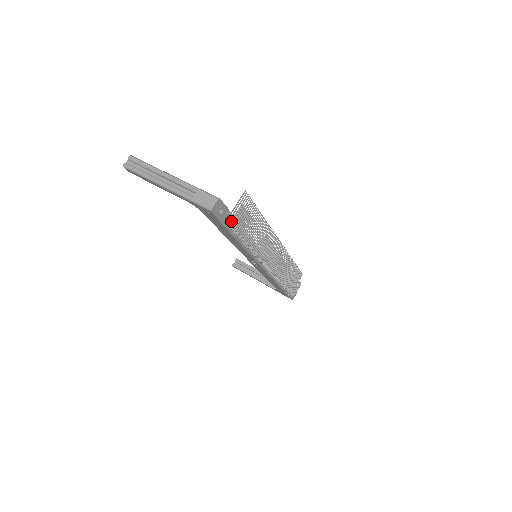
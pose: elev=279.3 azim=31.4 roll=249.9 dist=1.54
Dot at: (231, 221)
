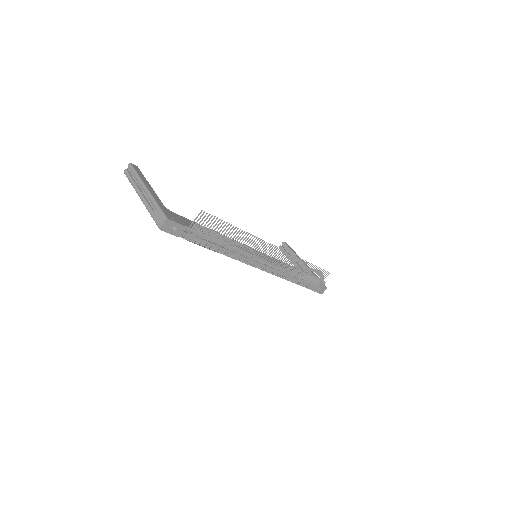
Dot at: (185, 237)
